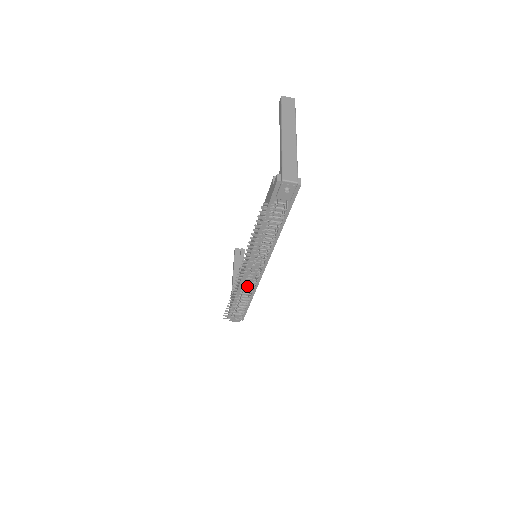
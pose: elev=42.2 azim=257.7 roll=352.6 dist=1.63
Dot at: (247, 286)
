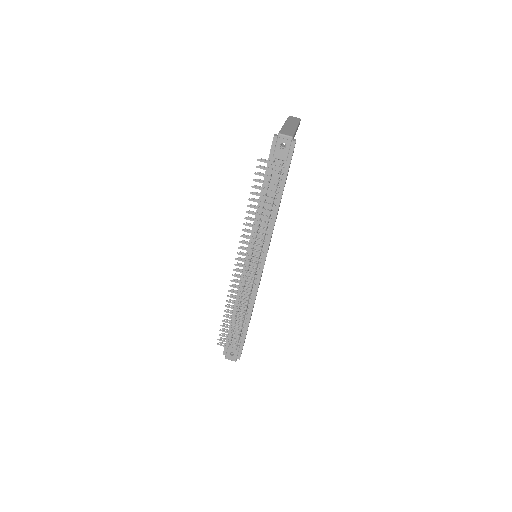
Dot at: occluded
